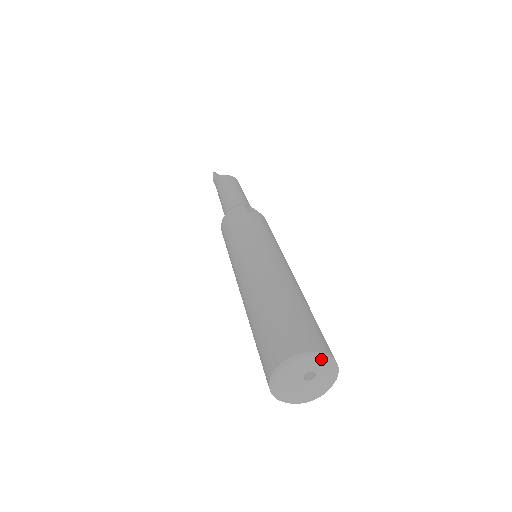
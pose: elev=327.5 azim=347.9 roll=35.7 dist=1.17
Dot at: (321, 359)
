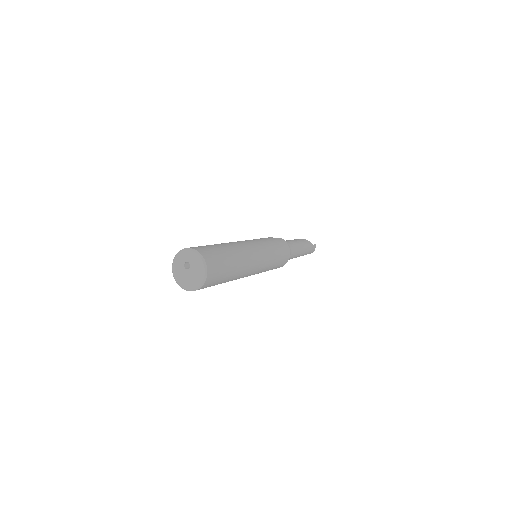
Dot at: (182, 253)
